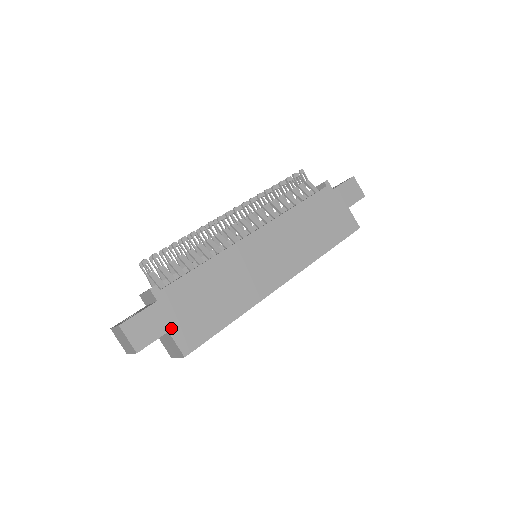
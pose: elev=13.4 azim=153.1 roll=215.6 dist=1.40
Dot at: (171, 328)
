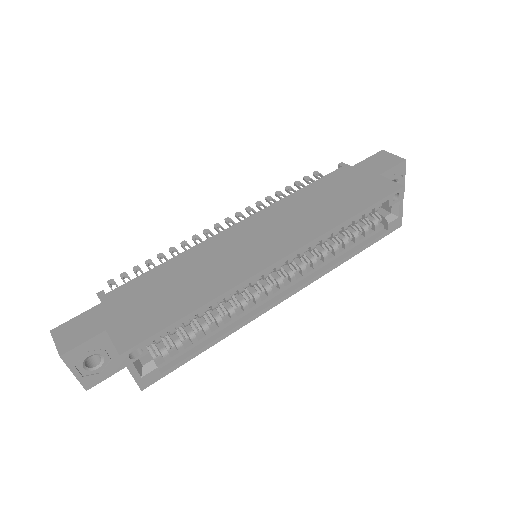
Dot at: (110, 326)
